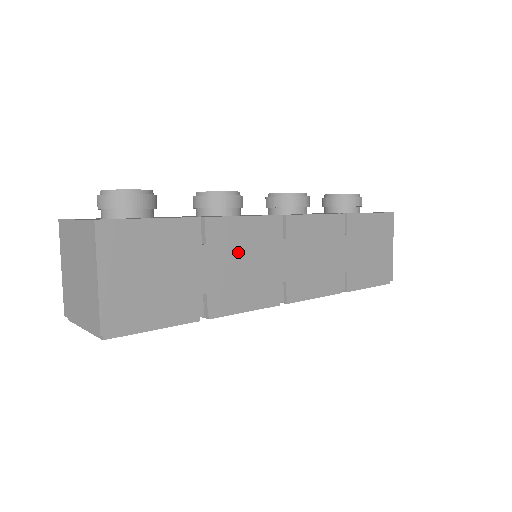
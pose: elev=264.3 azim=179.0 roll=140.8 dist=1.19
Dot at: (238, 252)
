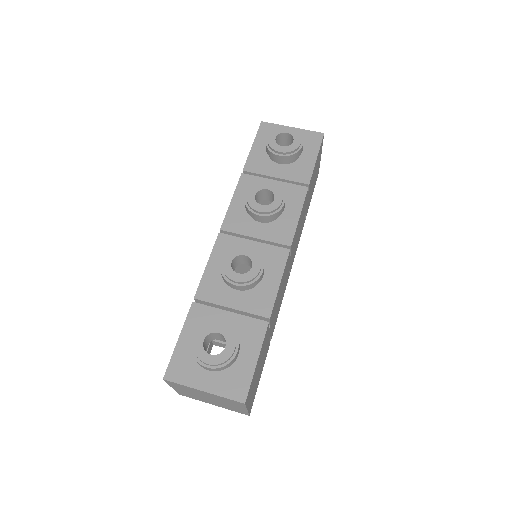
Dot at: (278, 301)
